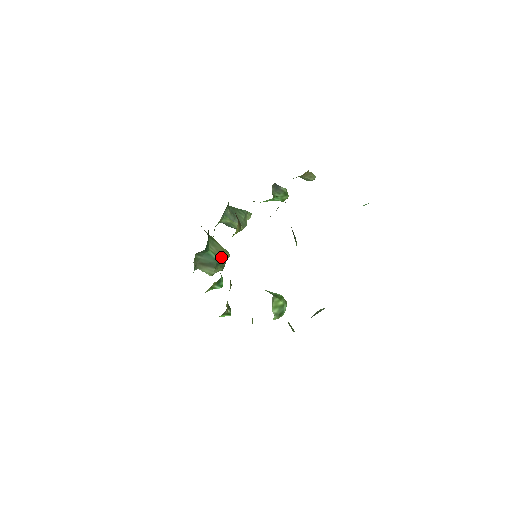
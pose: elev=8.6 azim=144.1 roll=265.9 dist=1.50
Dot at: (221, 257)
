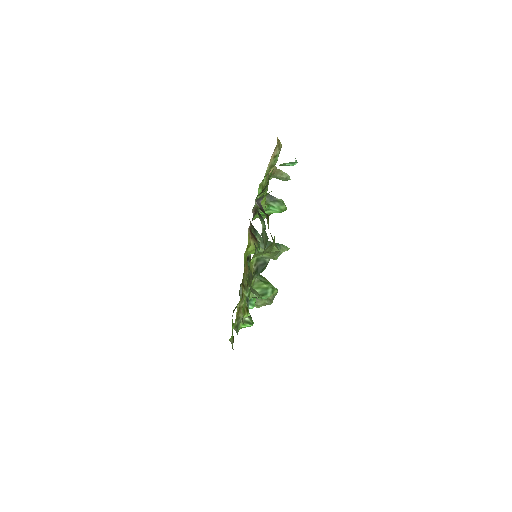
Dot at: occluded
